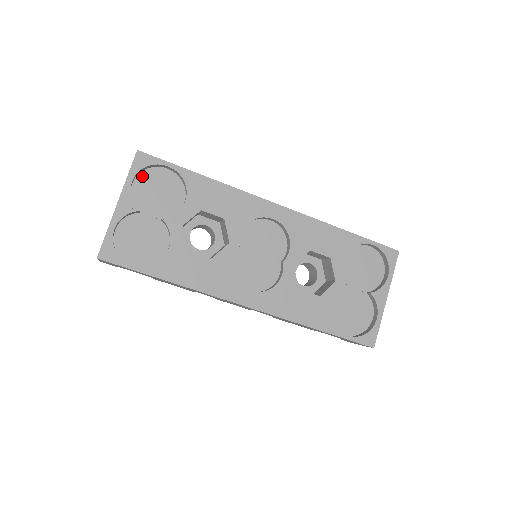
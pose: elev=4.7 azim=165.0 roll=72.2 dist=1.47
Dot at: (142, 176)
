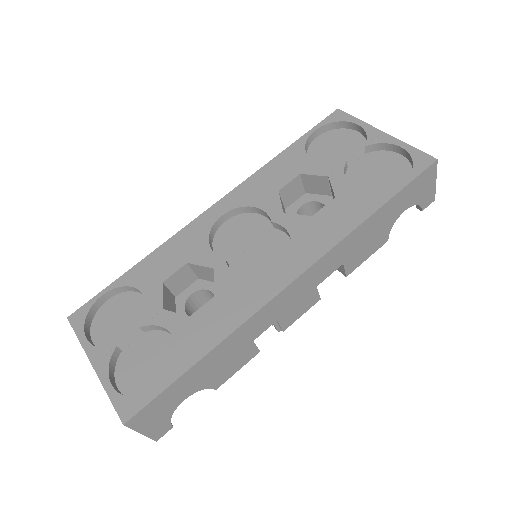
Dot at: (94, 329)
